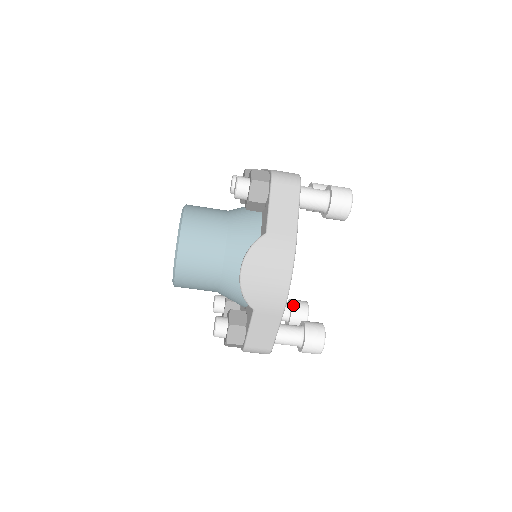
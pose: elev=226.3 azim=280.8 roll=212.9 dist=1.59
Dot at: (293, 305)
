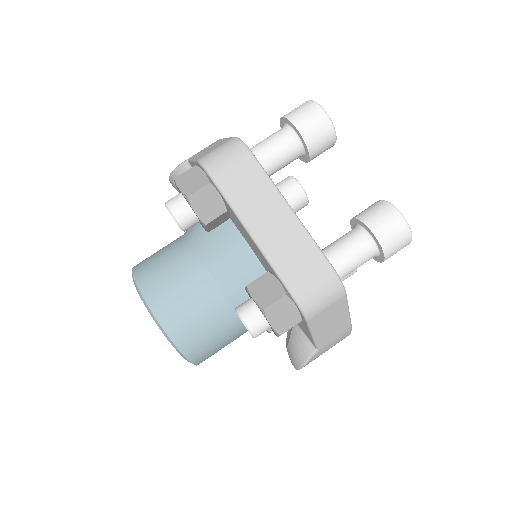
Dot at: occluded
